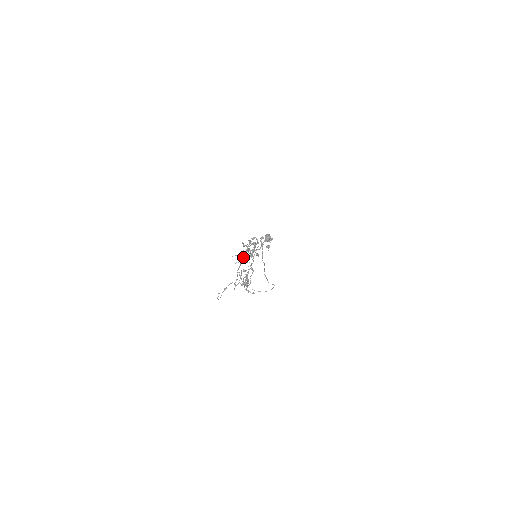
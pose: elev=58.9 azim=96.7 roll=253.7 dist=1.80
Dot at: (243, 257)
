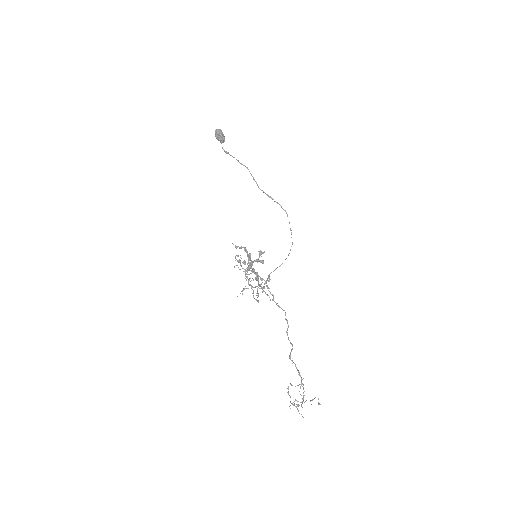
Dot at: occluded
